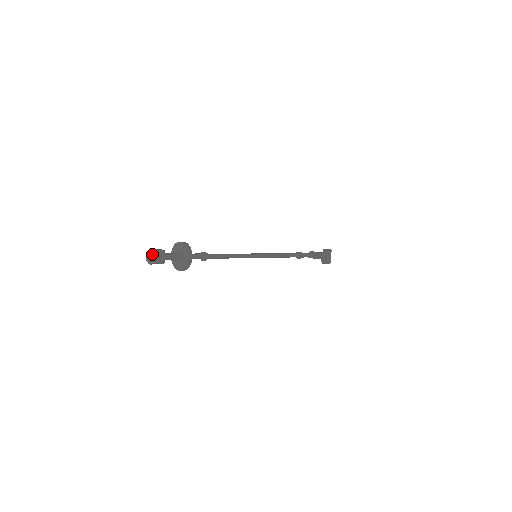
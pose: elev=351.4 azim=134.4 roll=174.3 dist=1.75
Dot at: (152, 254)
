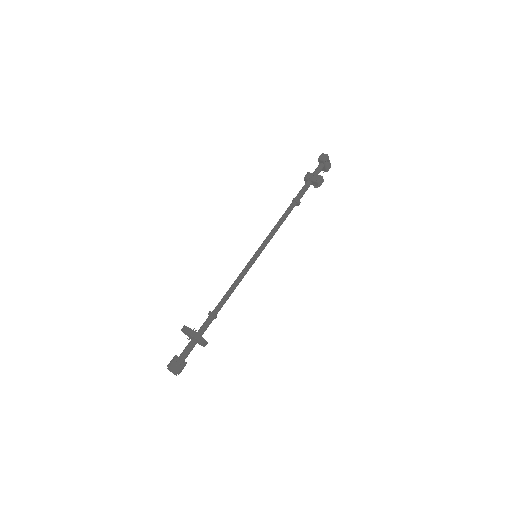
Dot at: (174, 373)
